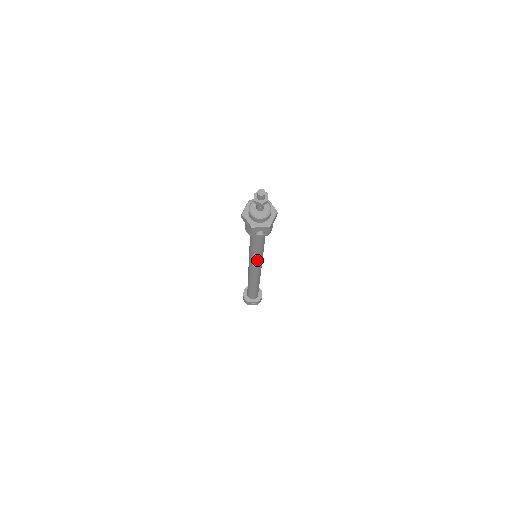
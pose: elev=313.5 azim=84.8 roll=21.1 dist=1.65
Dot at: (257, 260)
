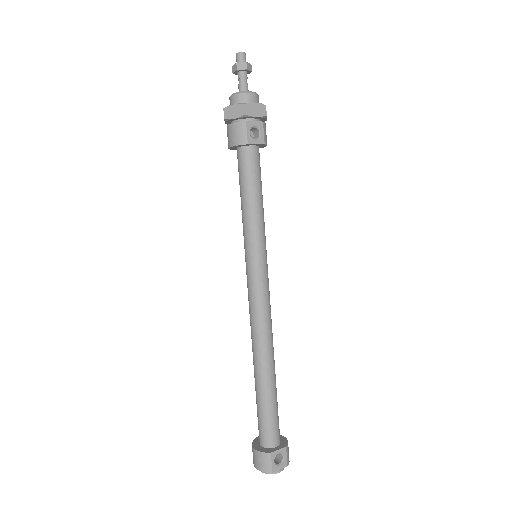
Dot at: (261, 248)
